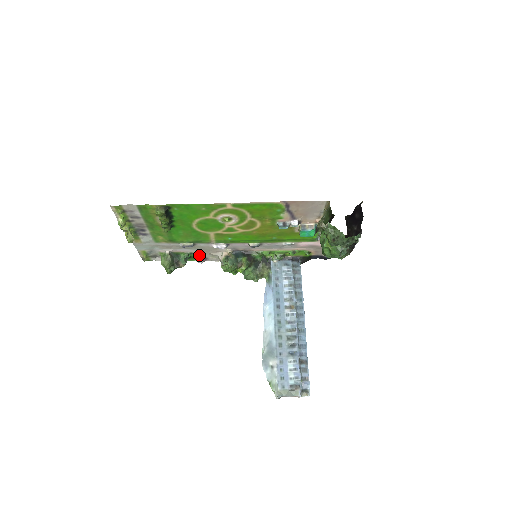
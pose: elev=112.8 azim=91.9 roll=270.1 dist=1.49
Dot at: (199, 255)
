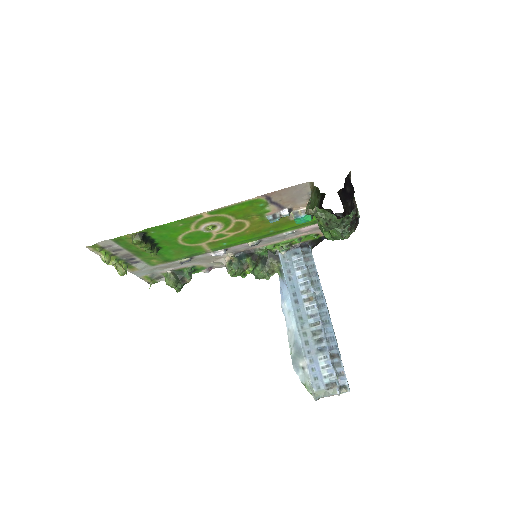
Dot at: (202, 266)
